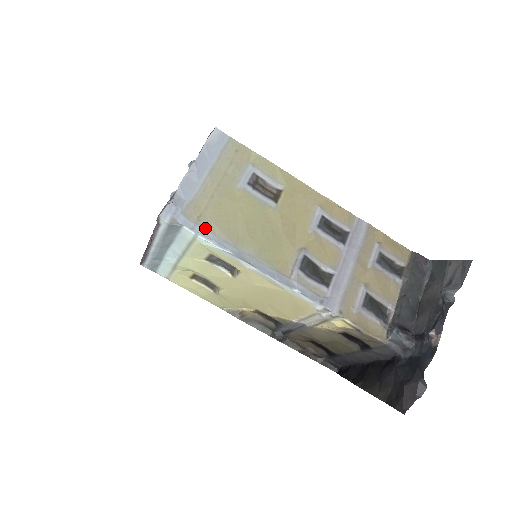
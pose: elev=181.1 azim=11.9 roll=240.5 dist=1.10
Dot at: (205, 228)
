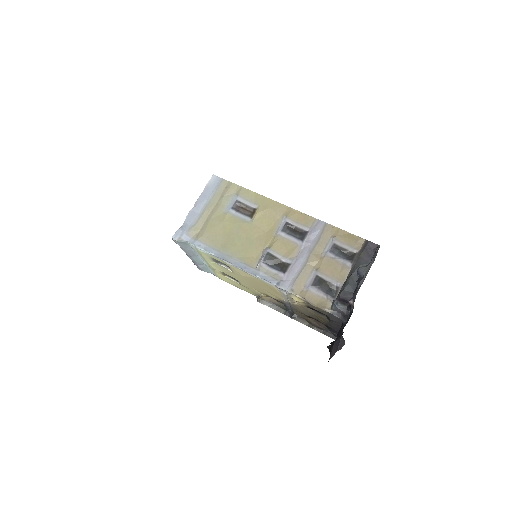
Dot at: (200, 241)
